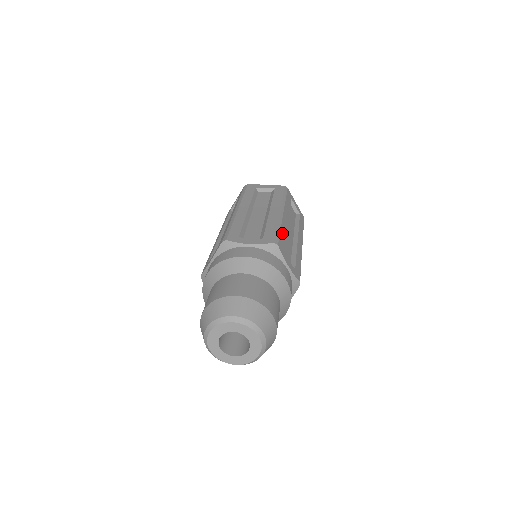
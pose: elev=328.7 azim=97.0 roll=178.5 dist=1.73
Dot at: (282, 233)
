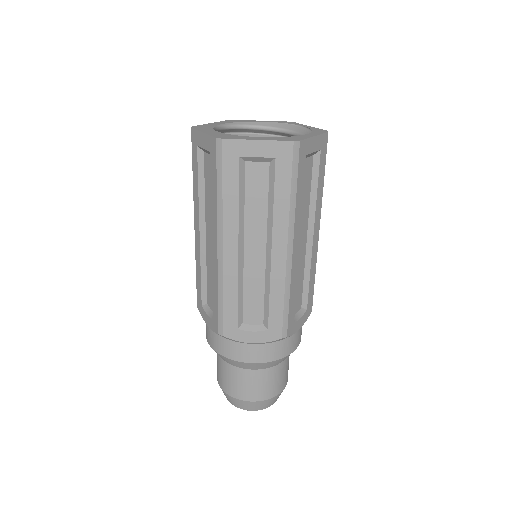
Dot at: (291, 299)
